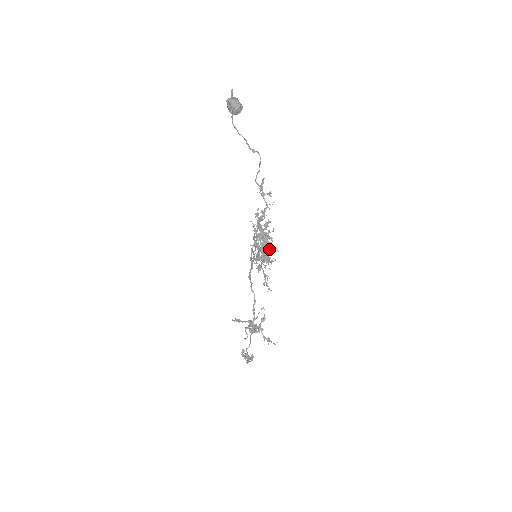
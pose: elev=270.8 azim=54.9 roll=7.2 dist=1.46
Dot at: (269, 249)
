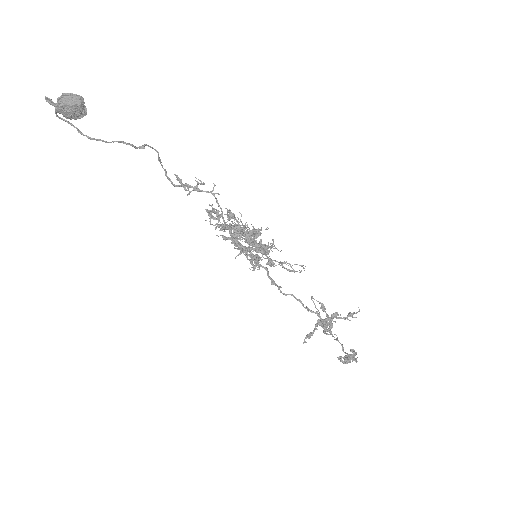
Dot at: (257, 236)
